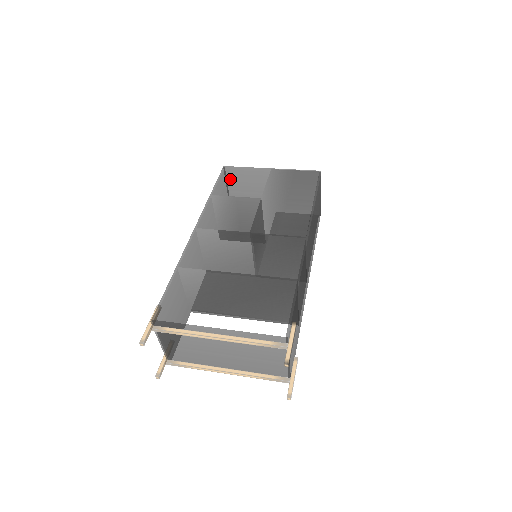
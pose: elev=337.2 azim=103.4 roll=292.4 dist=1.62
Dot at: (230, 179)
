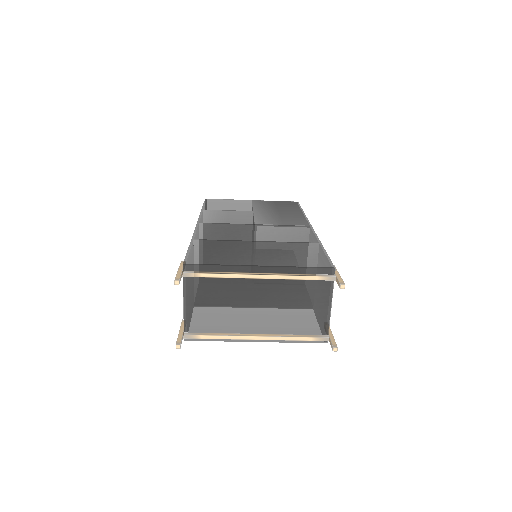
Dot at: occluded
